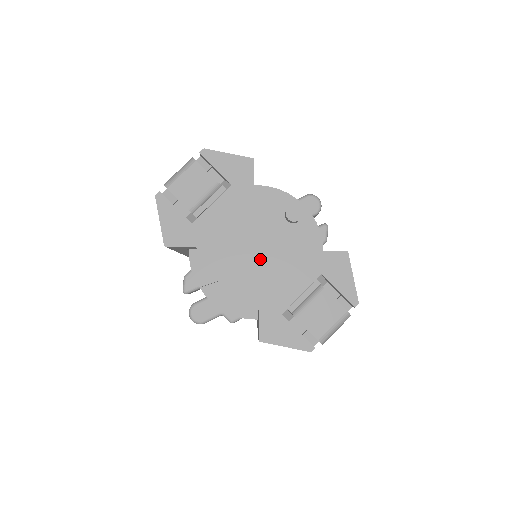
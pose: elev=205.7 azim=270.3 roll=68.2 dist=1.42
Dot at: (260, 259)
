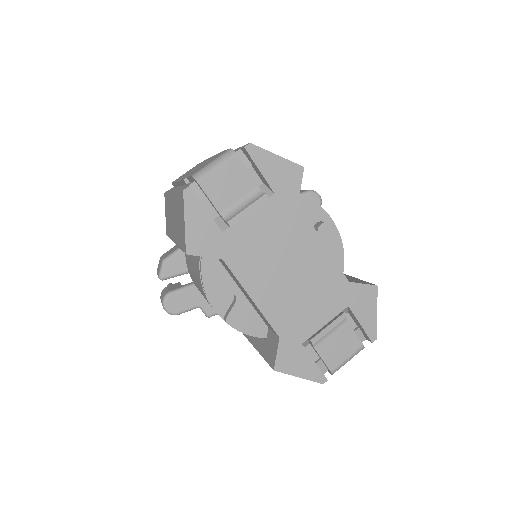
Dot at: (290, 283)
